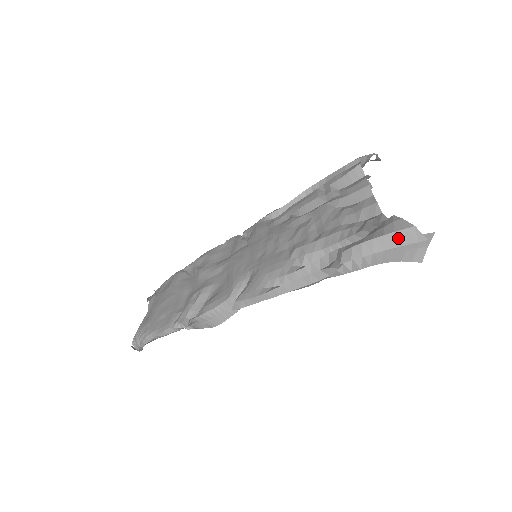
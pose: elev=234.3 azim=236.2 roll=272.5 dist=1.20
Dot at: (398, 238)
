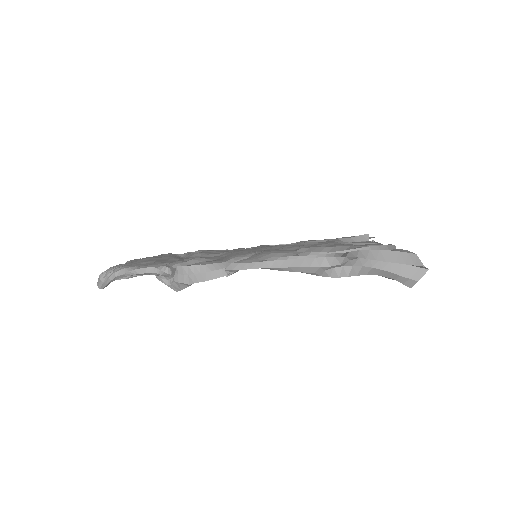
Dot at: (400, 257)
